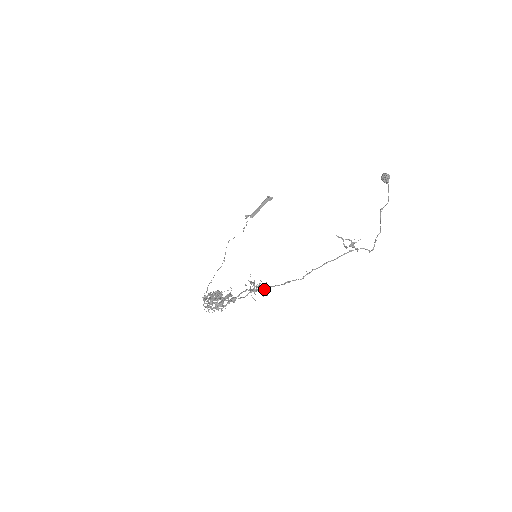
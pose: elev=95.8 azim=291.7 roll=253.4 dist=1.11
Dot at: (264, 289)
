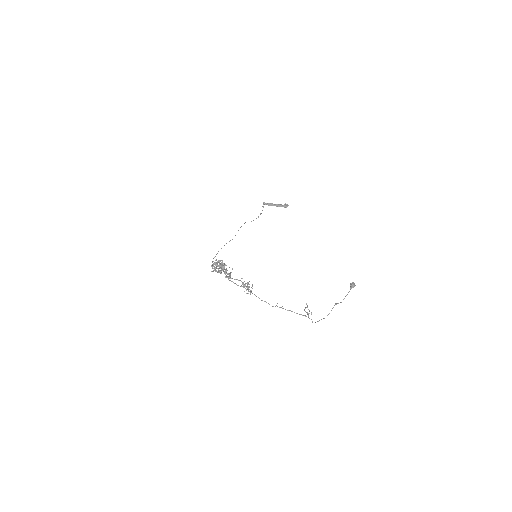
Dot at: (250, 290)
